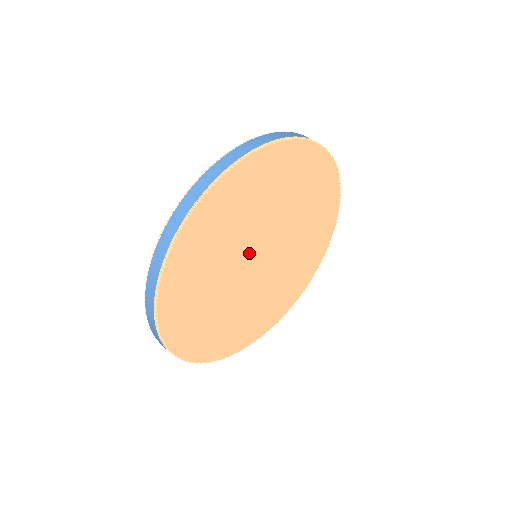
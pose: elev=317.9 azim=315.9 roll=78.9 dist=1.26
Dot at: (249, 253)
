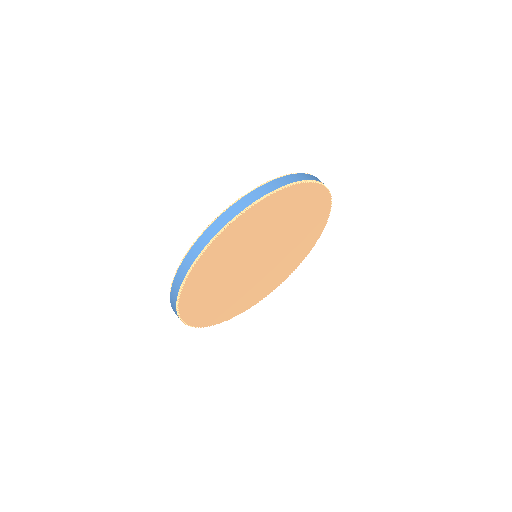
Dot at: (246, 264)
